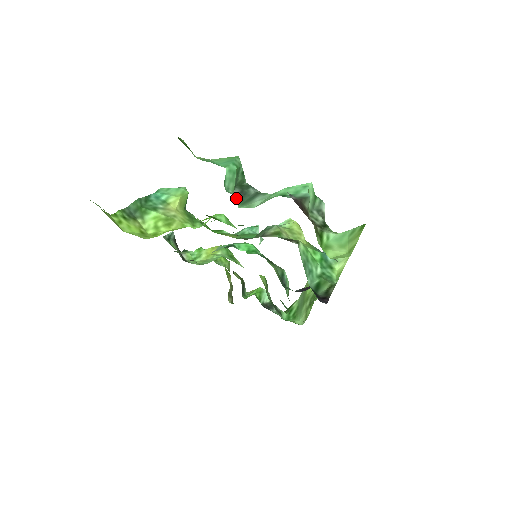
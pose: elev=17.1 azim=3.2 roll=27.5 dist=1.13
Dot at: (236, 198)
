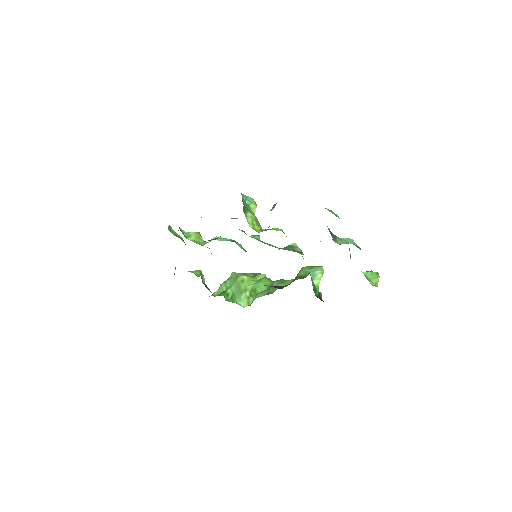
Dot at: (331, 235)
